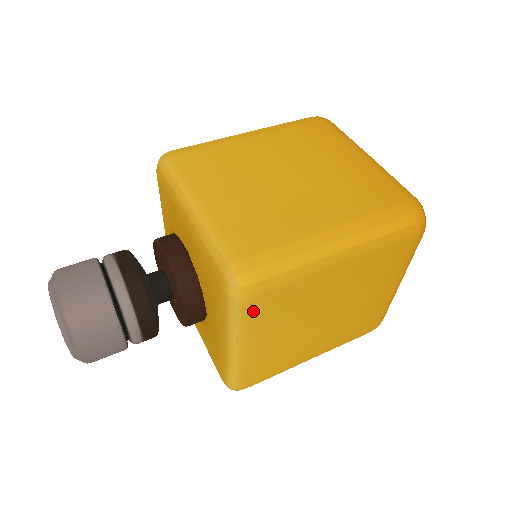
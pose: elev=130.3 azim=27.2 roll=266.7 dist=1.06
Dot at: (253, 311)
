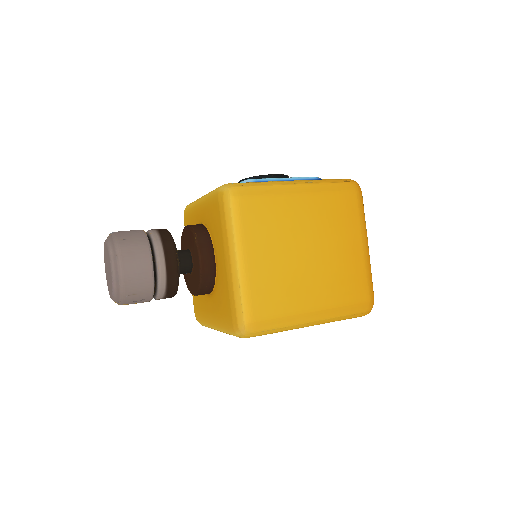
Dot at: occluded
